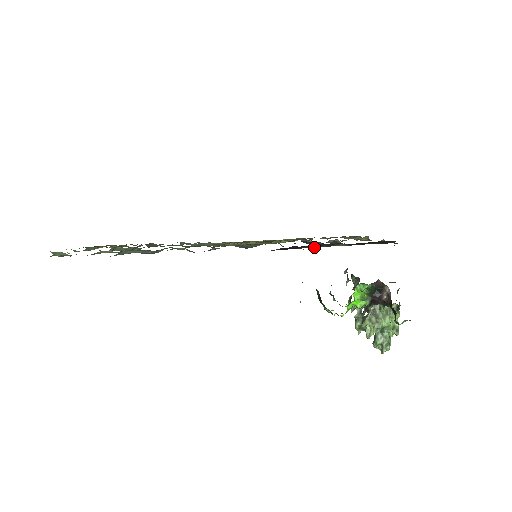
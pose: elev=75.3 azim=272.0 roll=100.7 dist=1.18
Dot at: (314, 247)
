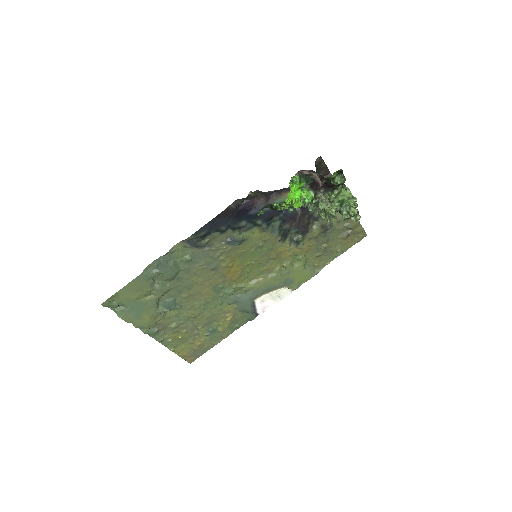
Dot at: (269, 203)
